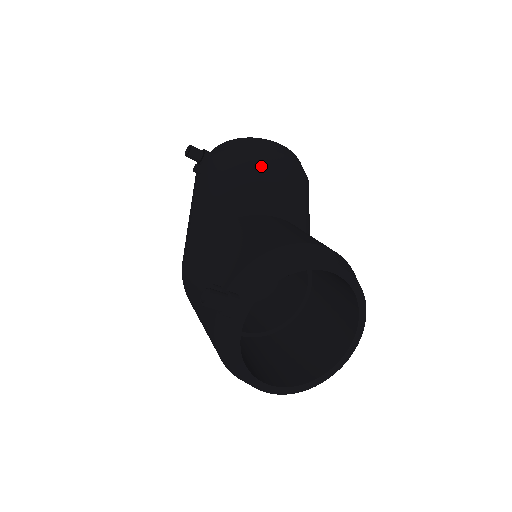
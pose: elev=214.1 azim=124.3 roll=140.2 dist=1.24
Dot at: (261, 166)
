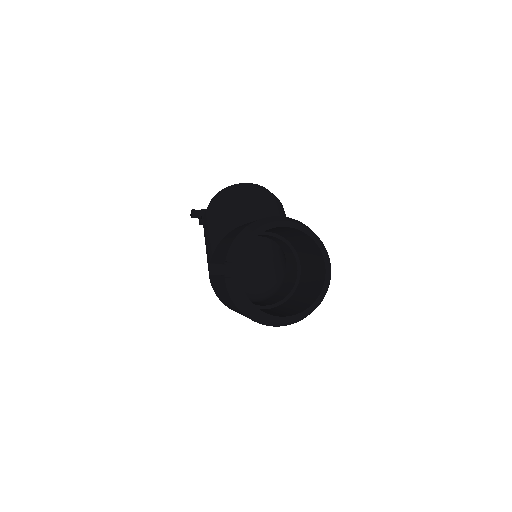
Dot at: (236, 199)
